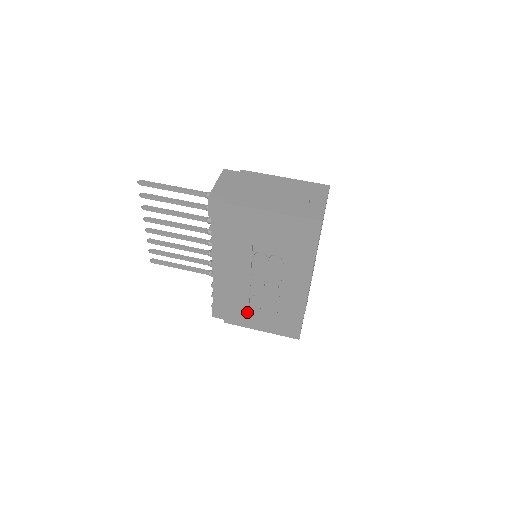
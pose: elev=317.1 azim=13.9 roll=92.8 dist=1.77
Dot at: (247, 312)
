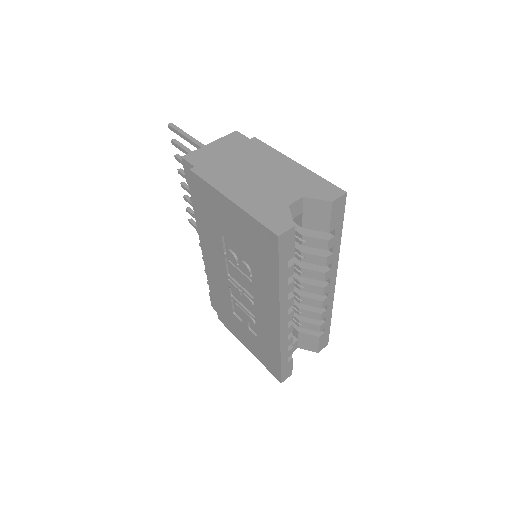
Dot at: (233, 319)
